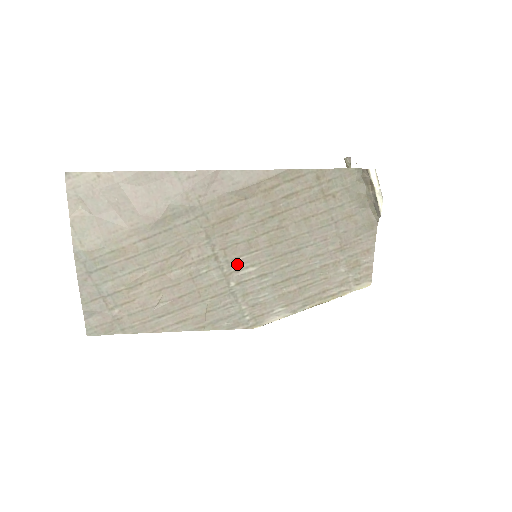
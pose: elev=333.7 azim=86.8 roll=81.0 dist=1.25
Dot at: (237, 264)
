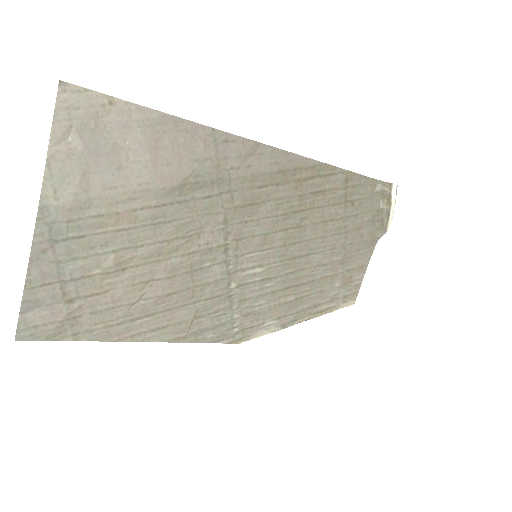
Dot at: (245, 261)
